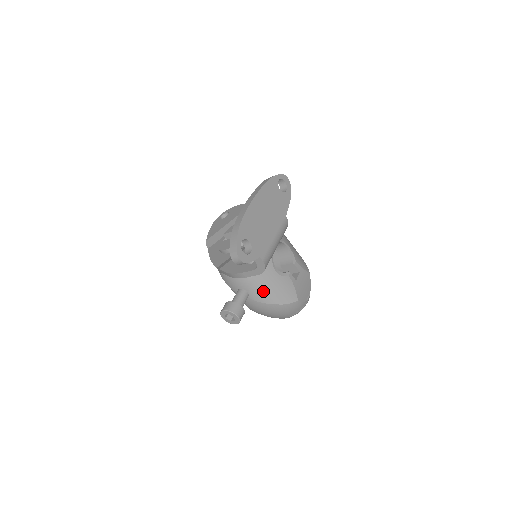
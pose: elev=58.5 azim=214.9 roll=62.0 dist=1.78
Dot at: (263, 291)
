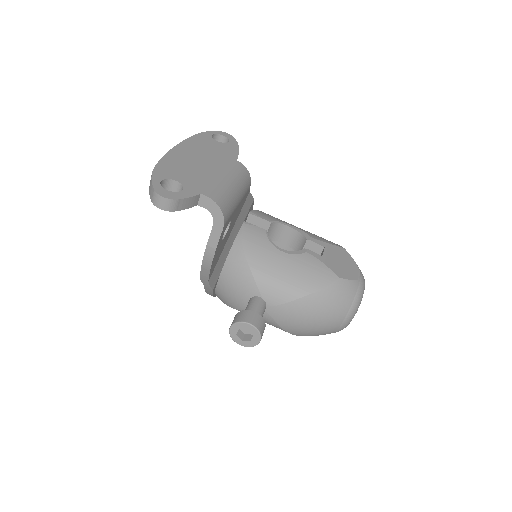
Dot at: (278, 284)
